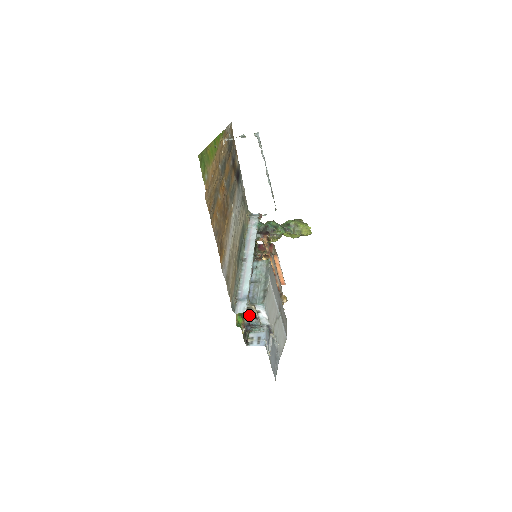
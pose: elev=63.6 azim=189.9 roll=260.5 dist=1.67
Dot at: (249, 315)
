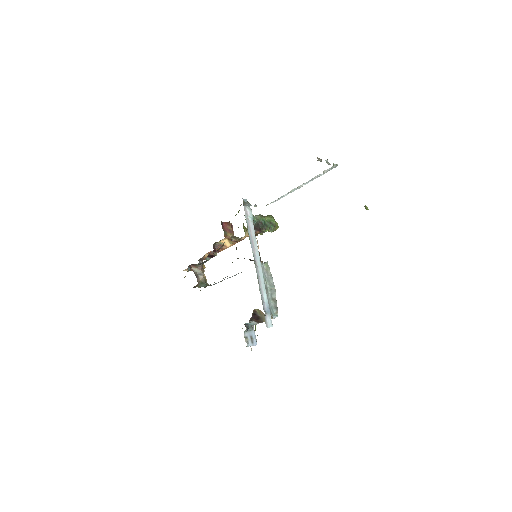
Dot at: (253, 319)
